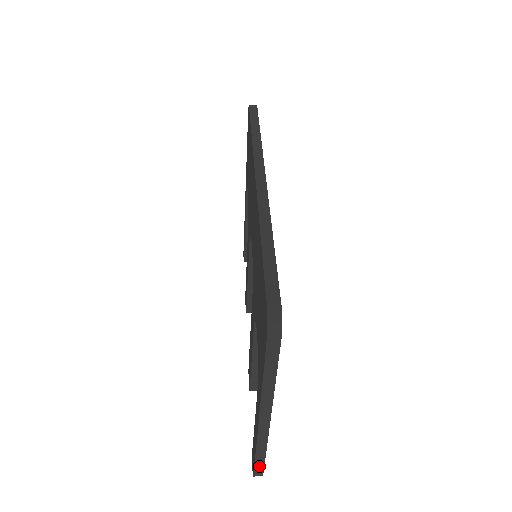
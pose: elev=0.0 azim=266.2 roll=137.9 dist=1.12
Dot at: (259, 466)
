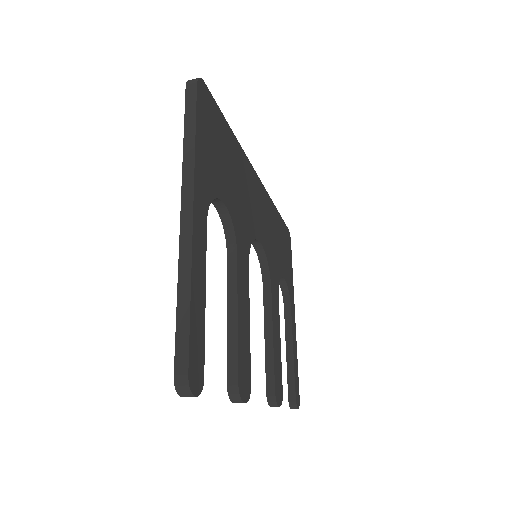
Dot at: (182, 340)
